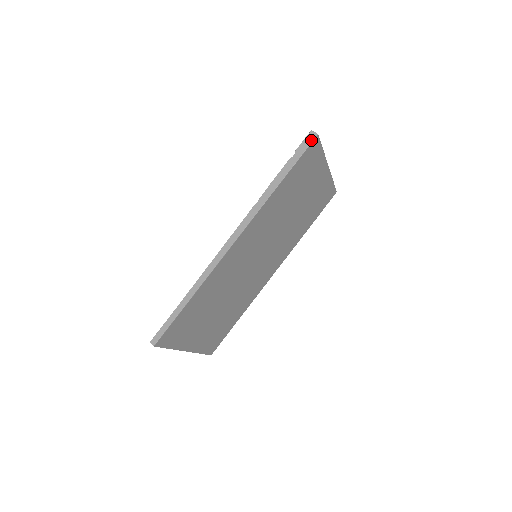
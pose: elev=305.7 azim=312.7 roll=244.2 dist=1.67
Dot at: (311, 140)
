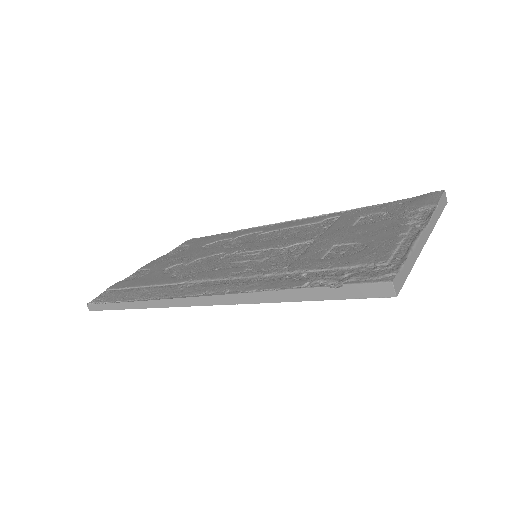
Dot at: (378, 295)
